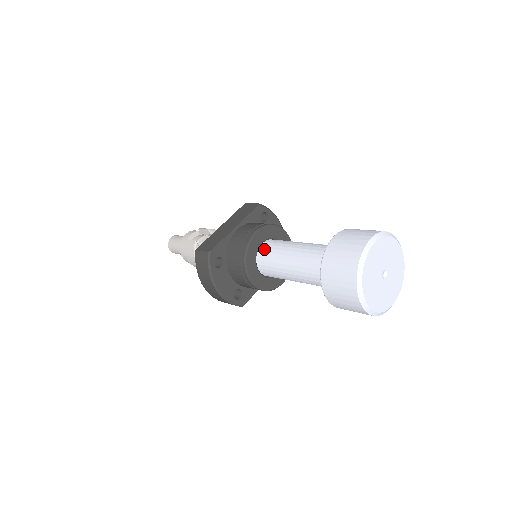
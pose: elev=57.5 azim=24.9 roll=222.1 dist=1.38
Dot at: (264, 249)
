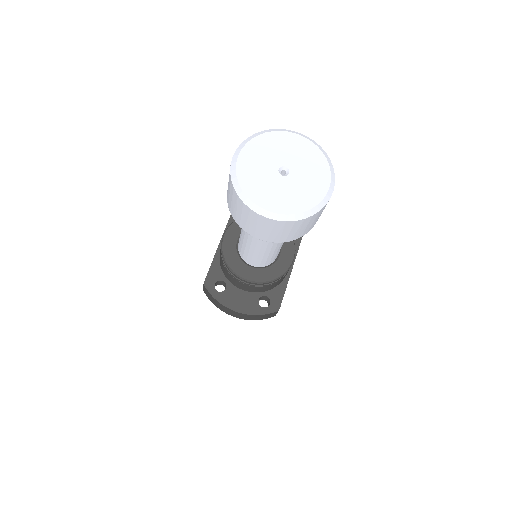
Dot at: (238, 244)
